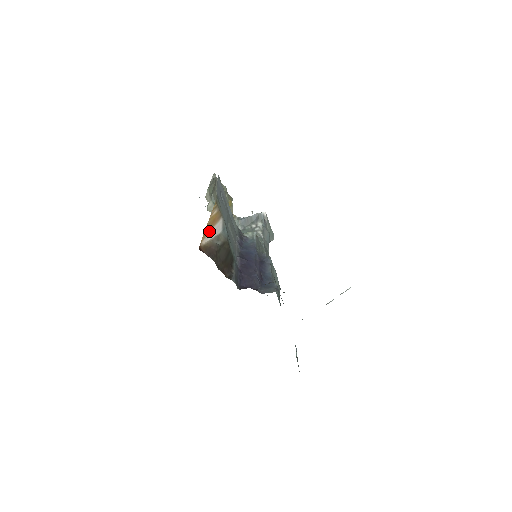
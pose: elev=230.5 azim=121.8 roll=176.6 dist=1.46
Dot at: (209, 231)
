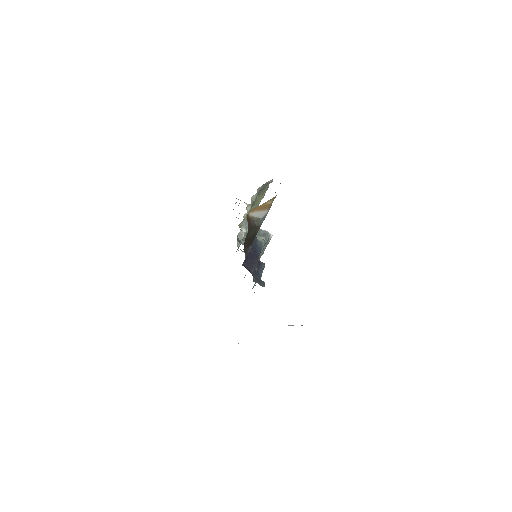
Dot at: (258, 210)
